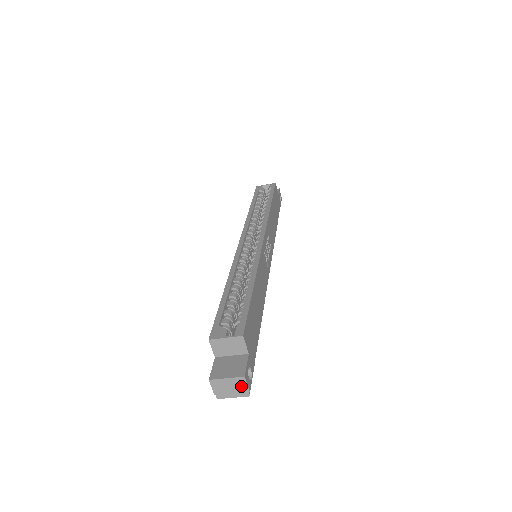
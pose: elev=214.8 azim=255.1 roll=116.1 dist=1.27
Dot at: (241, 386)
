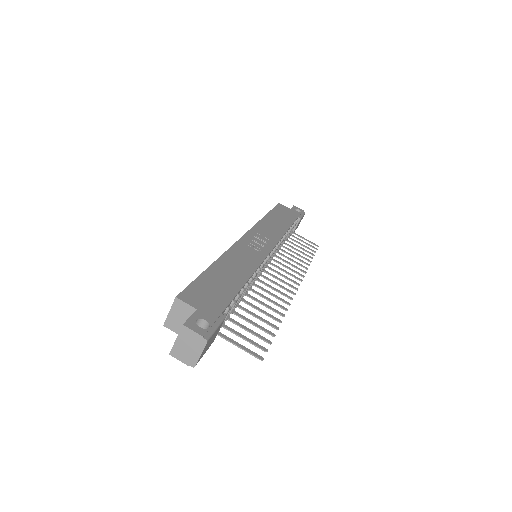
Dot at: (192, 337)
